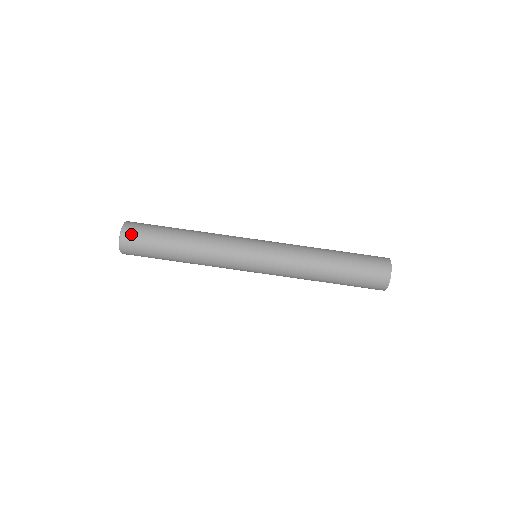
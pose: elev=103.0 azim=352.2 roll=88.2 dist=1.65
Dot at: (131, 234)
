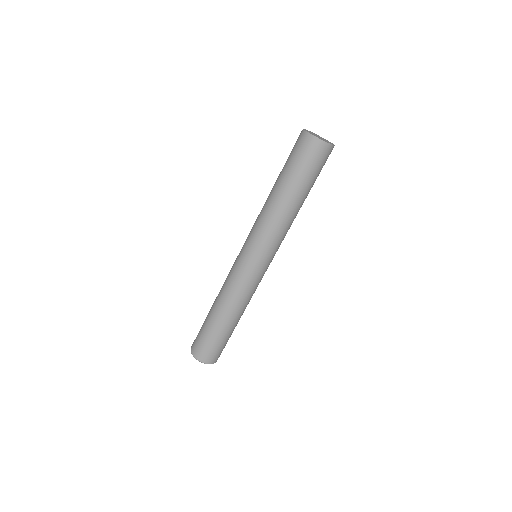
Dot at: (199, 352)
